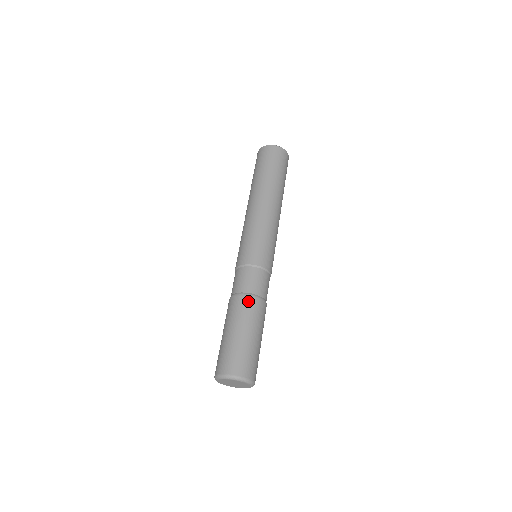
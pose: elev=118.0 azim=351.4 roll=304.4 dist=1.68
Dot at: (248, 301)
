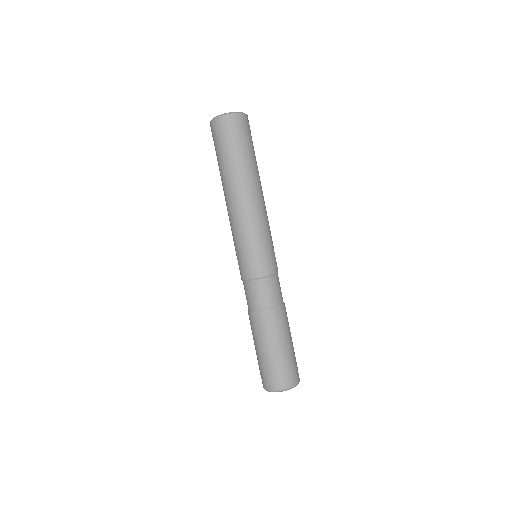
Dot at: (278, 315)
